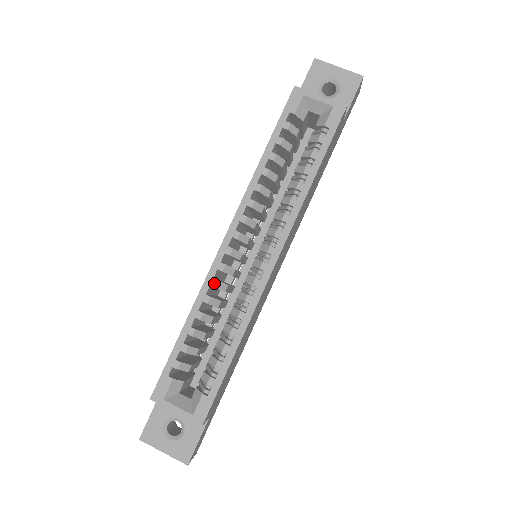
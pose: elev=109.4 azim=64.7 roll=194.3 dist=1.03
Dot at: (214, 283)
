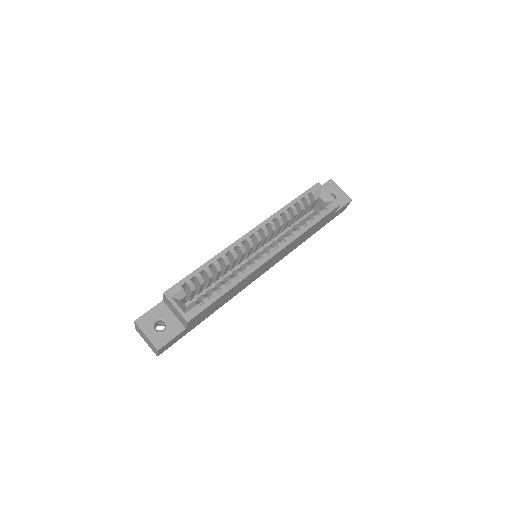
Dot at: (232, 251)
